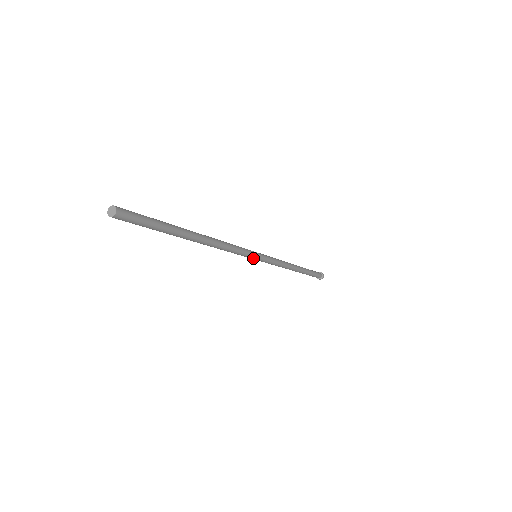
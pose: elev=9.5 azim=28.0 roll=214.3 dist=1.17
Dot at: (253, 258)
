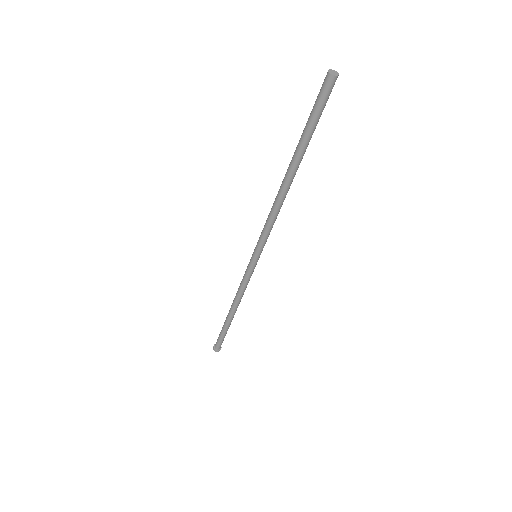
Dot at: (260, 253)
